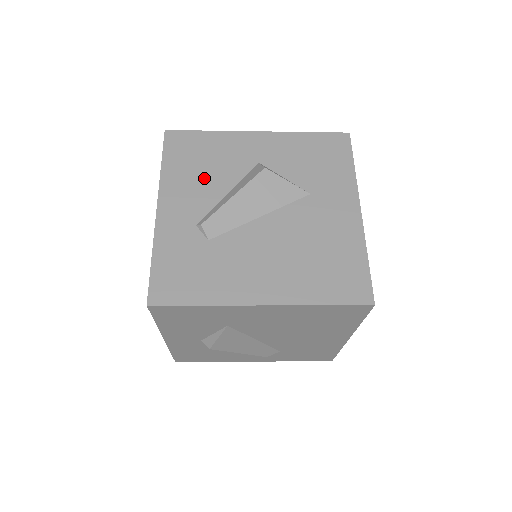
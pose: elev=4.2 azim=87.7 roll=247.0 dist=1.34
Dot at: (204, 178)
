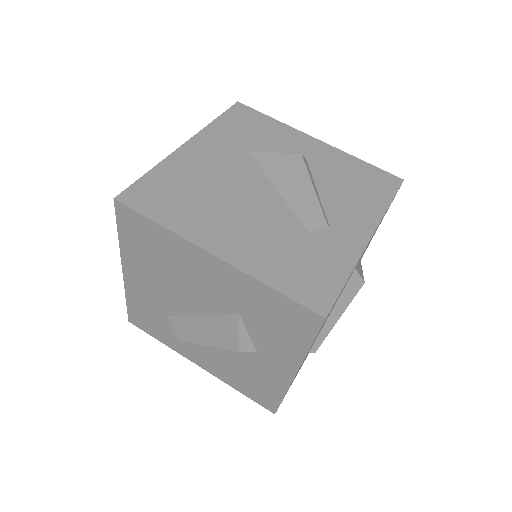
Dot at: occluded
